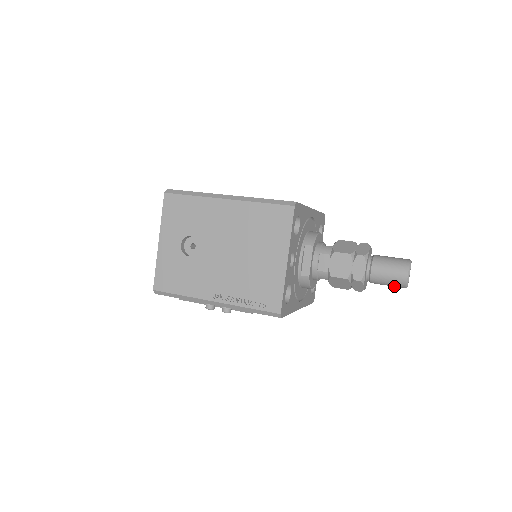
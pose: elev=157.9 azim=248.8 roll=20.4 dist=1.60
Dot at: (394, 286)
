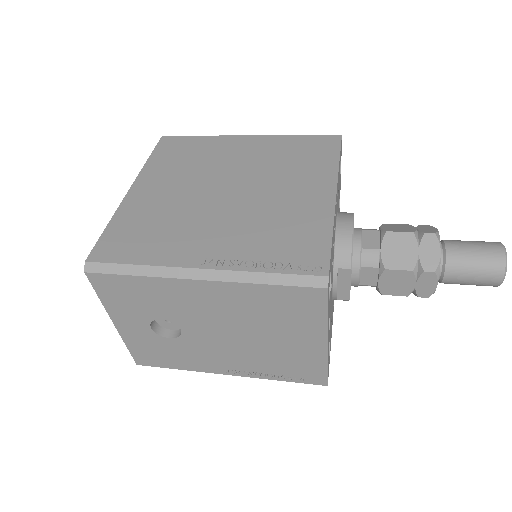
Dot at: occluded
